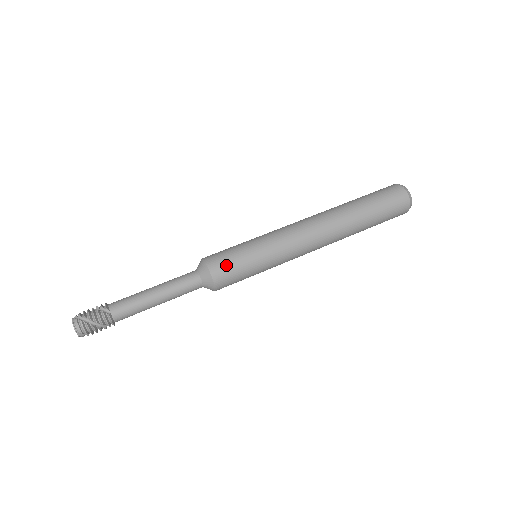
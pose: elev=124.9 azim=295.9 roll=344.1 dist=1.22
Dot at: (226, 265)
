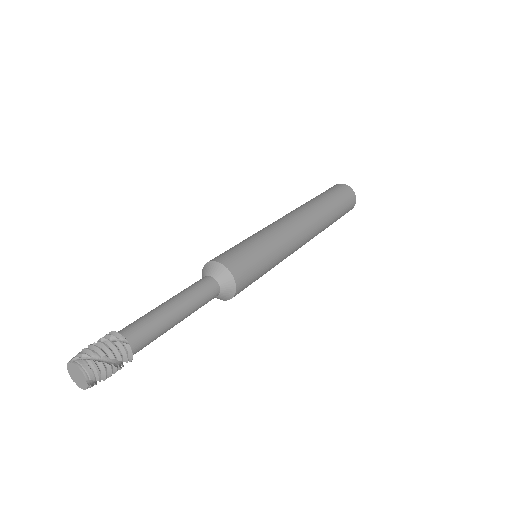
Dot at: (244, 264)
